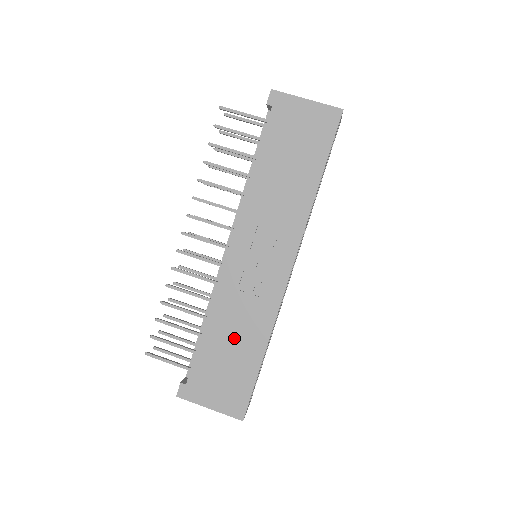
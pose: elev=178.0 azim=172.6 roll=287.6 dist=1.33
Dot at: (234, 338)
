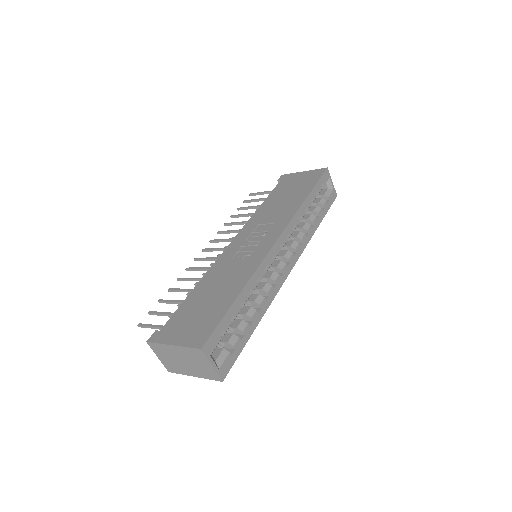
Dot at: (216, 289)
